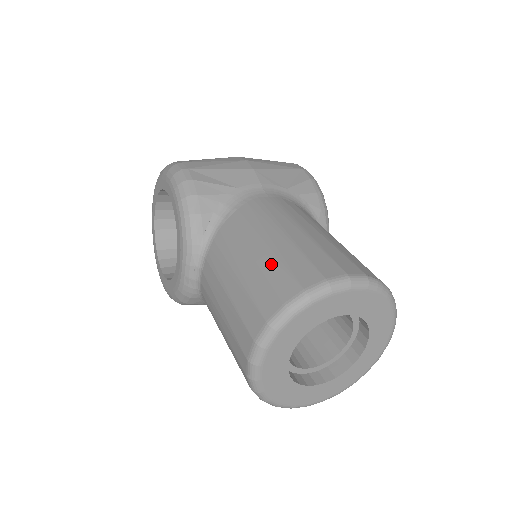
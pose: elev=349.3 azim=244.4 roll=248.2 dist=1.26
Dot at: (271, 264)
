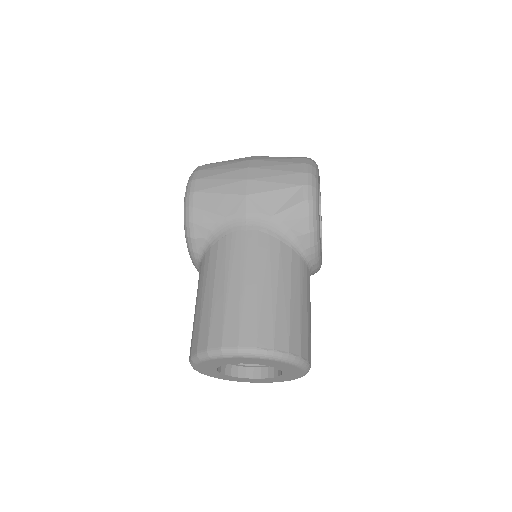
Dot at: (206, 313)
